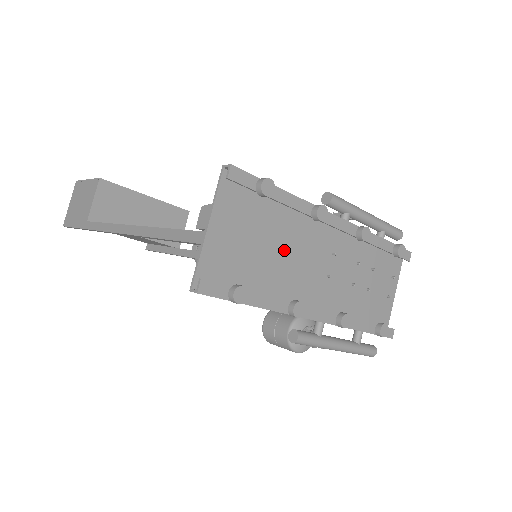
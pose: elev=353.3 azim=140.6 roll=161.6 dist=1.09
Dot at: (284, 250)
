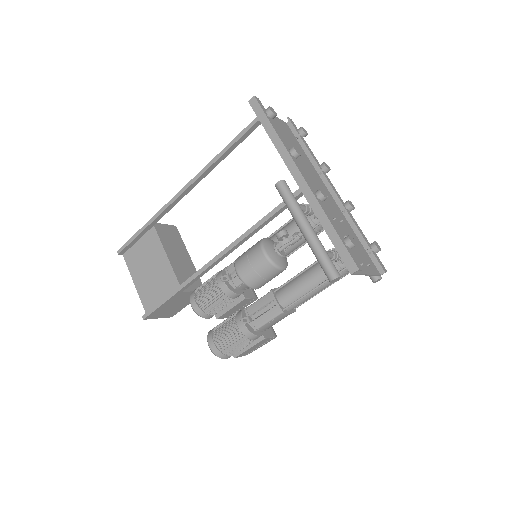
Dot at: (298, 158)
